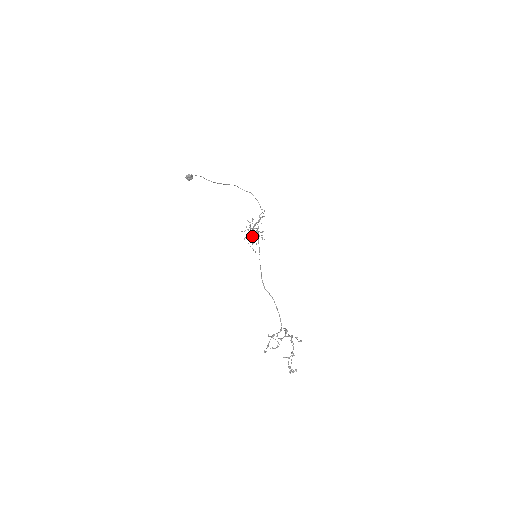
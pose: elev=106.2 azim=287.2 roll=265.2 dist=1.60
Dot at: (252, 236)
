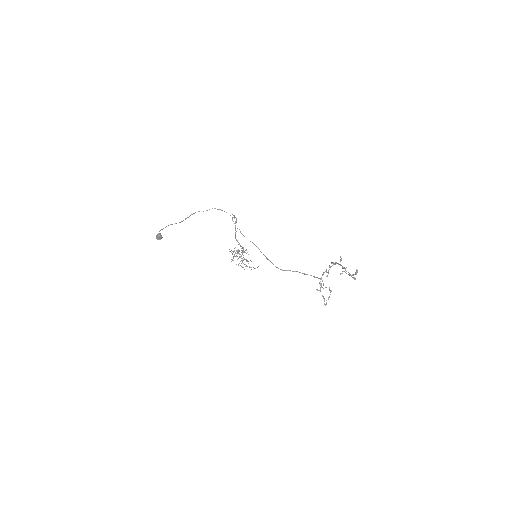
Dot at: occluded
